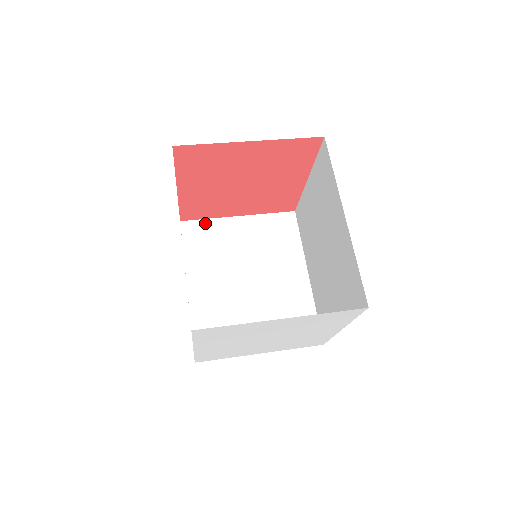
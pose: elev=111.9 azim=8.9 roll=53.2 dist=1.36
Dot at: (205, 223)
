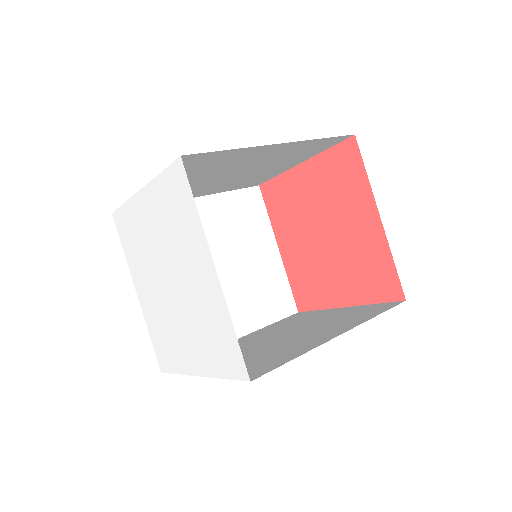
Dot at: (312, 312)
